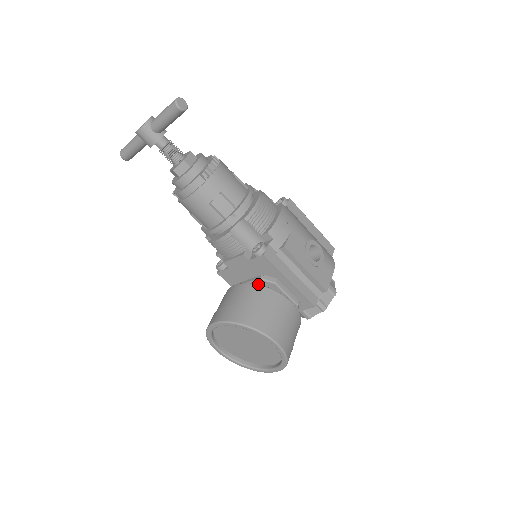
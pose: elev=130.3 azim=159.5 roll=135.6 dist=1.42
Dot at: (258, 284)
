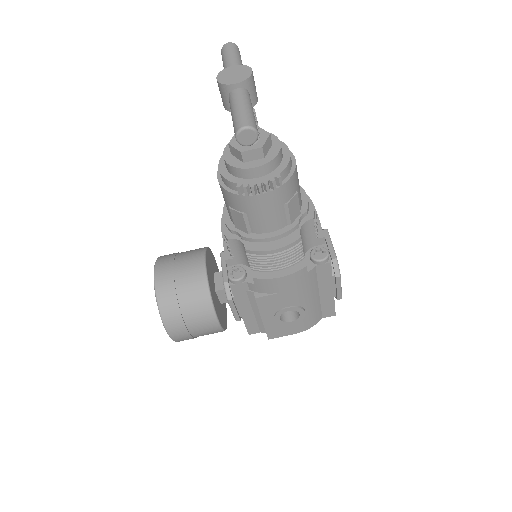
Dot at: (209, 290)
